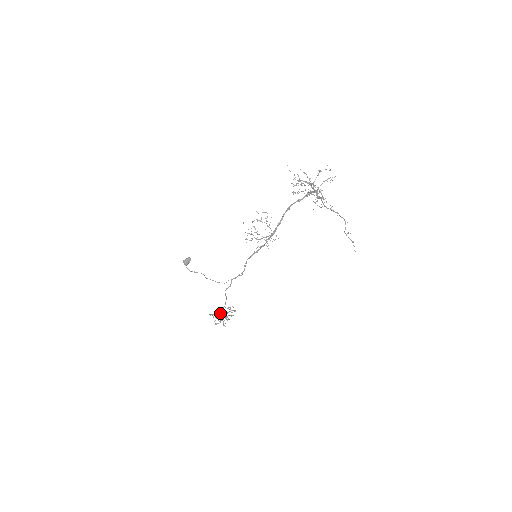
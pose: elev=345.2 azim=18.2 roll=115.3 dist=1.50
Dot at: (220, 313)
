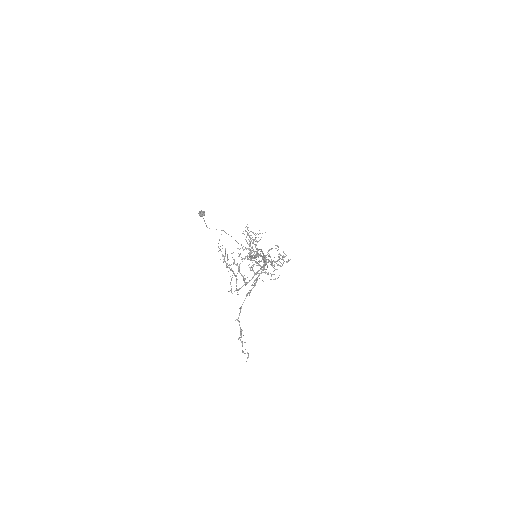
Dot at: occluded
